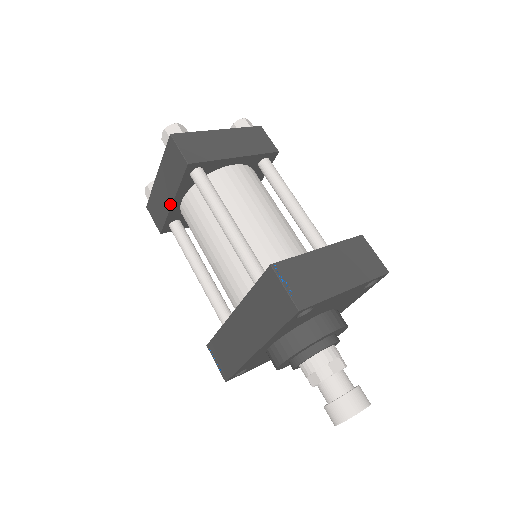
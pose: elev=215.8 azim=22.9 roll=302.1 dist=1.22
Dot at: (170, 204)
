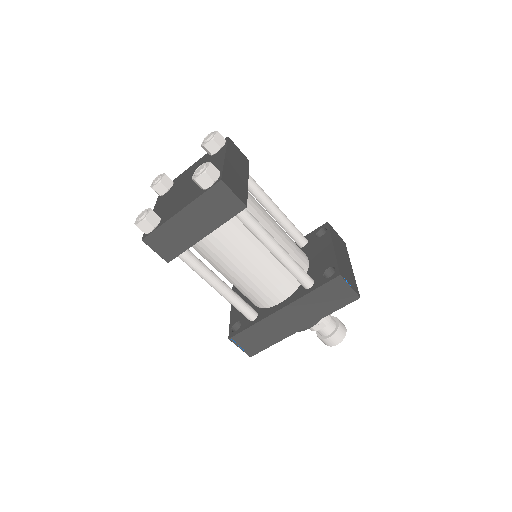
Dot at: (199, 238)
